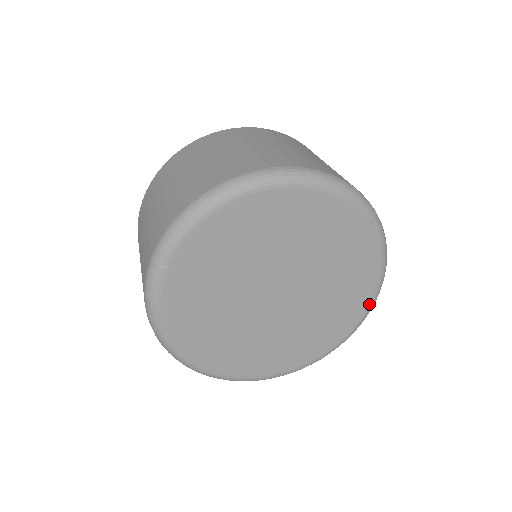
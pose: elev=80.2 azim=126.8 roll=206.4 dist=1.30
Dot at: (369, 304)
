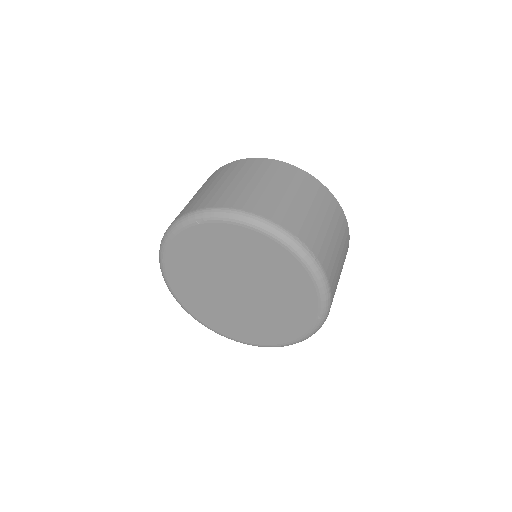
Dot at: (280, 344)
